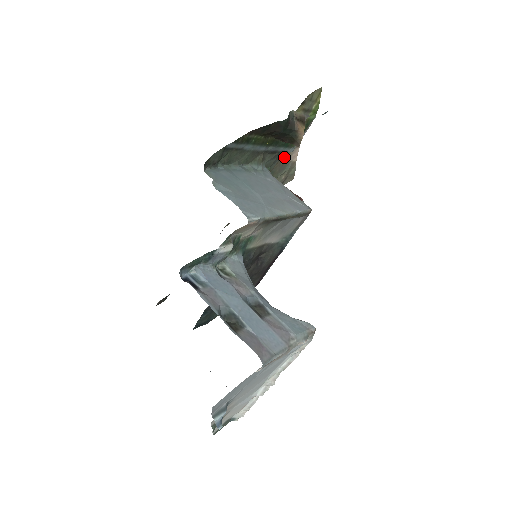
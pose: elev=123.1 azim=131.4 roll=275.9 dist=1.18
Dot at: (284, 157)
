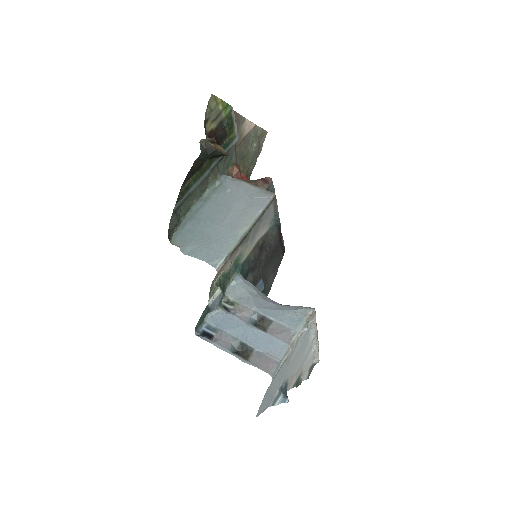
Dot at: (239, 138)
